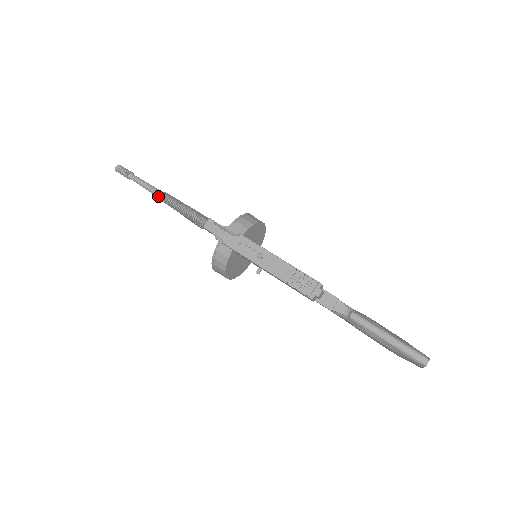
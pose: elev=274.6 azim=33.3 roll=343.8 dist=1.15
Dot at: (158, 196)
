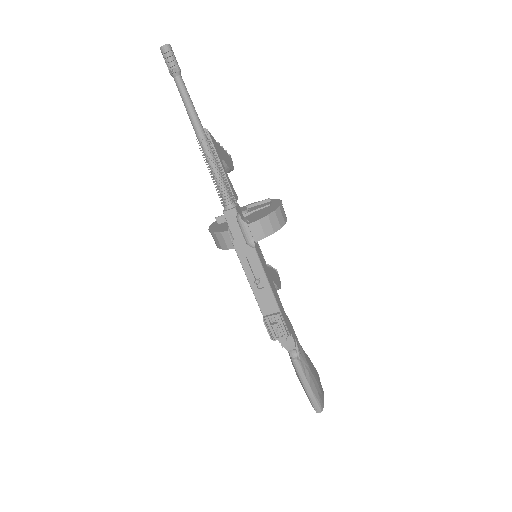
Dot at: (195, 132)
